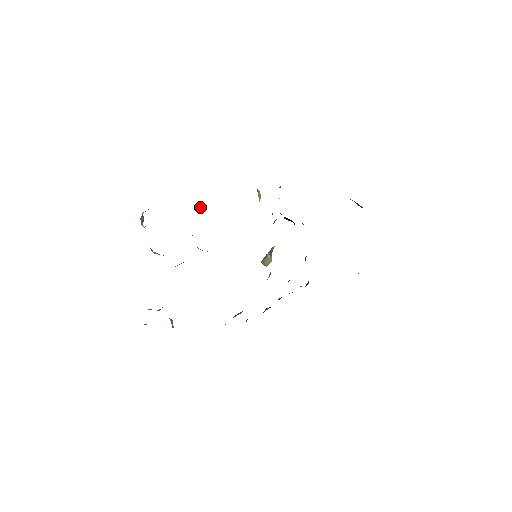
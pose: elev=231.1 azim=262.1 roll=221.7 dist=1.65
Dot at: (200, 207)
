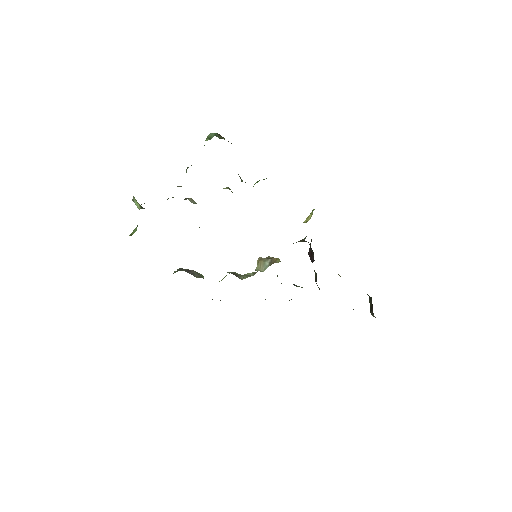
Dot at: occluded
